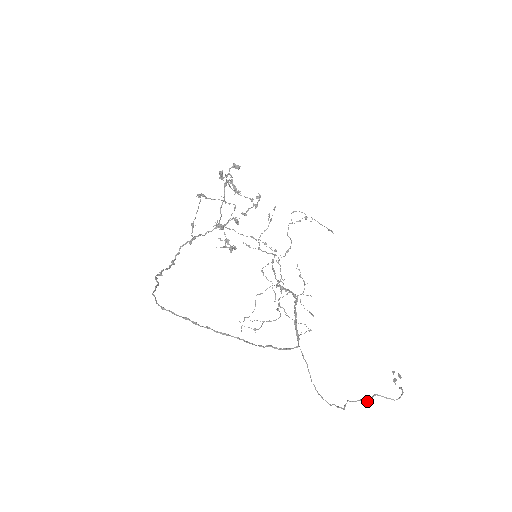
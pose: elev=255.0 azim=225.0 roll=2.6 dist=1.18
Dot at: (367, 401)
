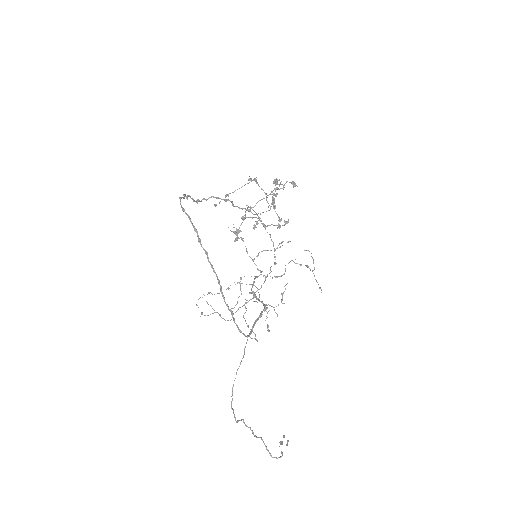
Dot at: (255, 435)
